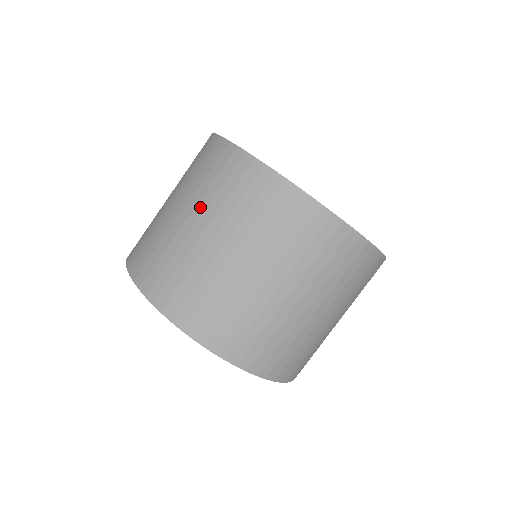
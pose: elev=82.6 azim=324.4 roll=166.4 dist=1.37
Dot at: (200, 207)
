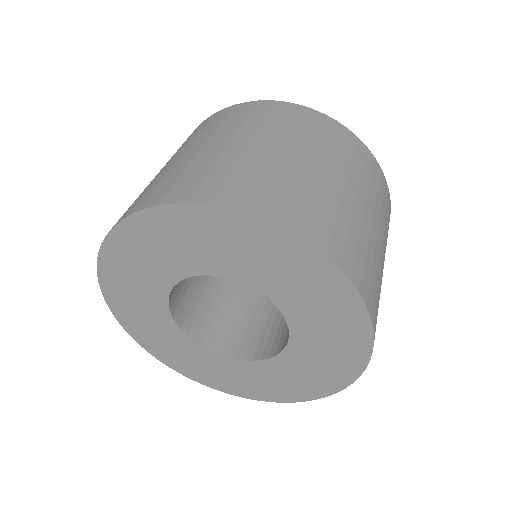
Dot at: (302, 146)
